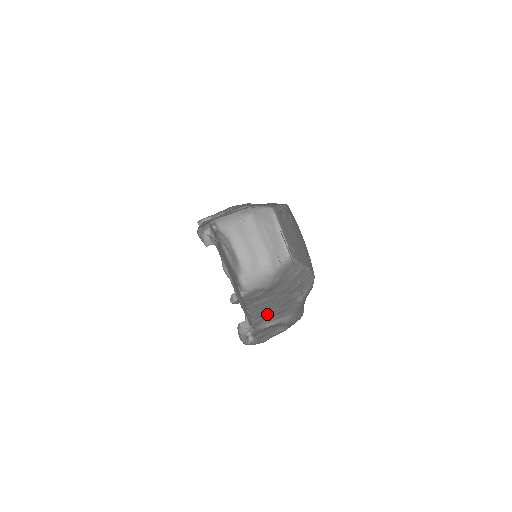
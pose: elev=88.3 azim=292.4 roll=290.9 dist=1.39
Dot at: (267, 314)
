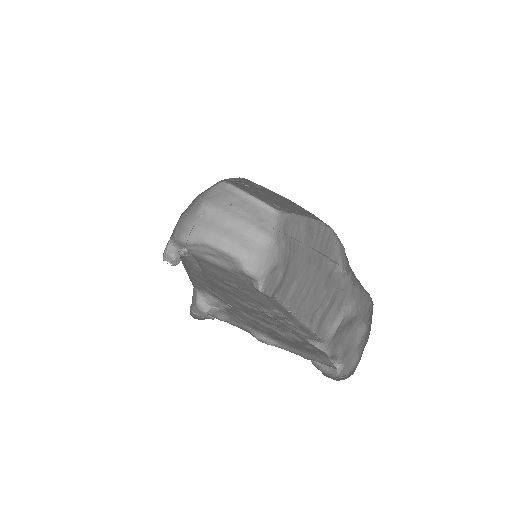
Dot at: (319, 309)
